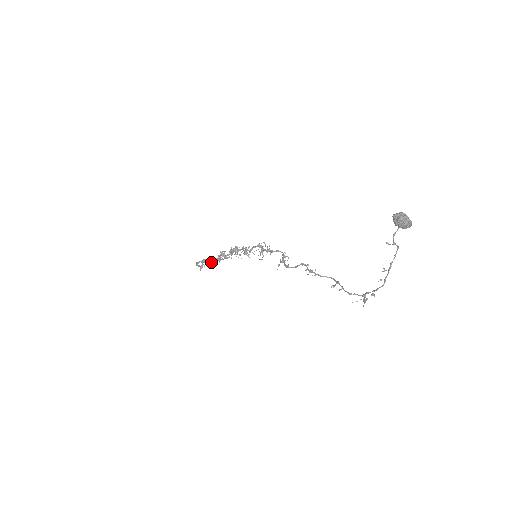
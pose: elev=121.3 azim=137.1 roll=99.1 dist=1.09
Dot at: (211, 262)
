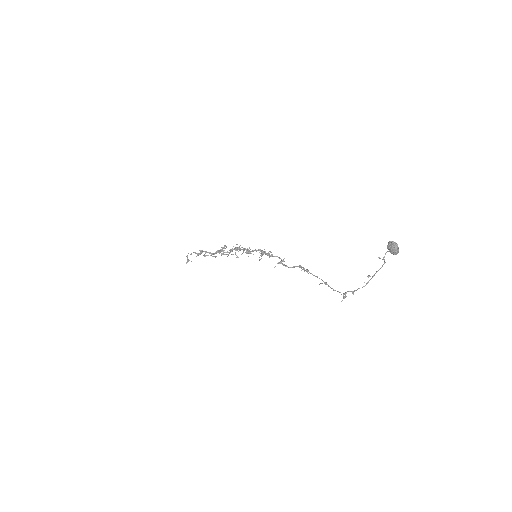
Dot at: (206, 255)
